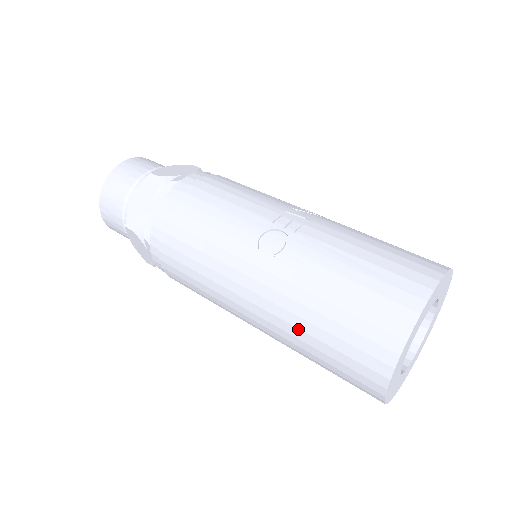
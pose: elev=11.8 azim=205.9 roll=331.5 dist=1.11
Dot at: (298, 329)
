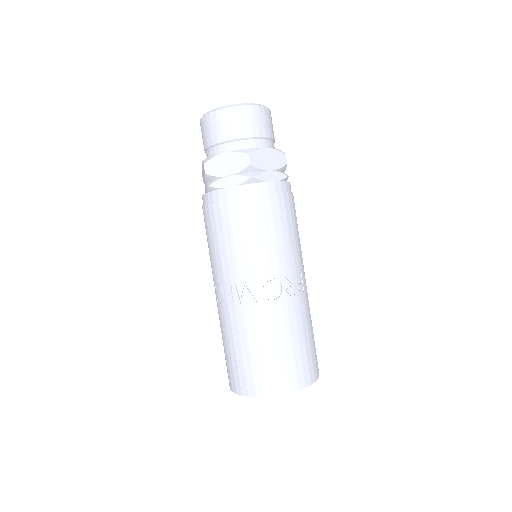
Dot at: occluded
